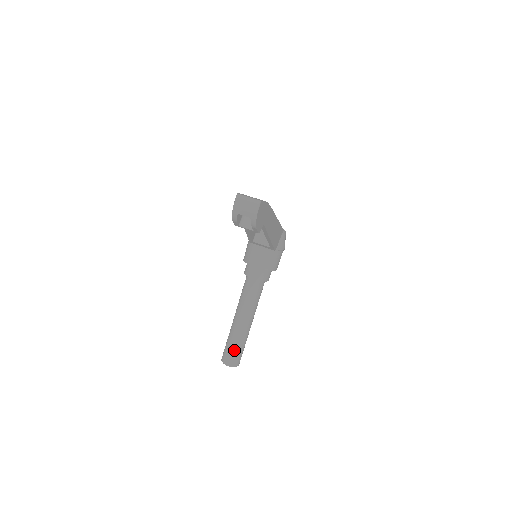
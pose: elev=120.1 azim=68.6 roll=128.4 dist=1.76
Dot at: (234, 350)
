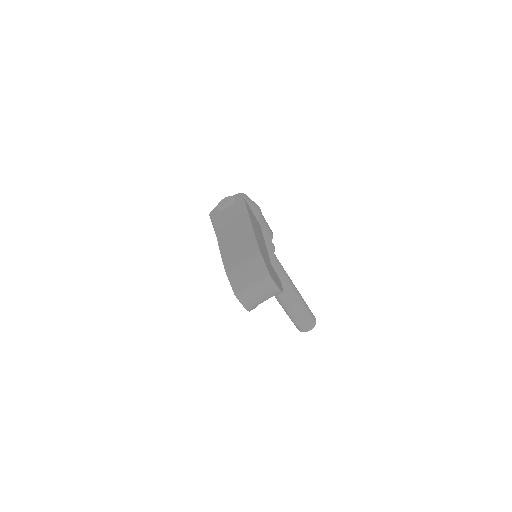
Dot at: (304, 318)
